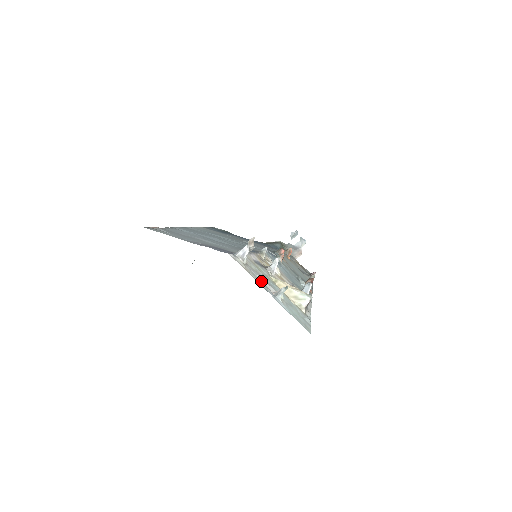
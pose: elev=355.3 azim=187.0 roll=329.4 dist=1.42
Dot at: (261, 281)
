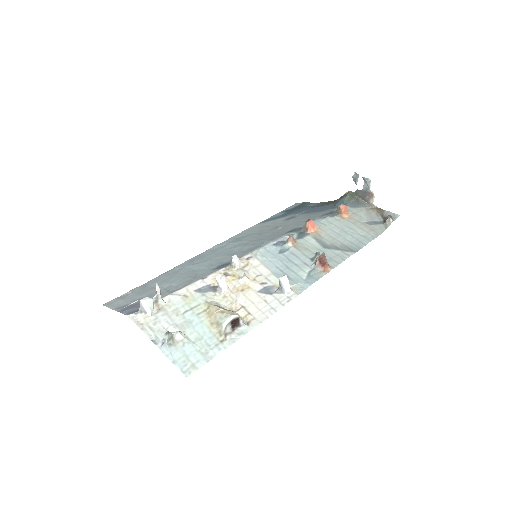
Dot at: (162, 328)
